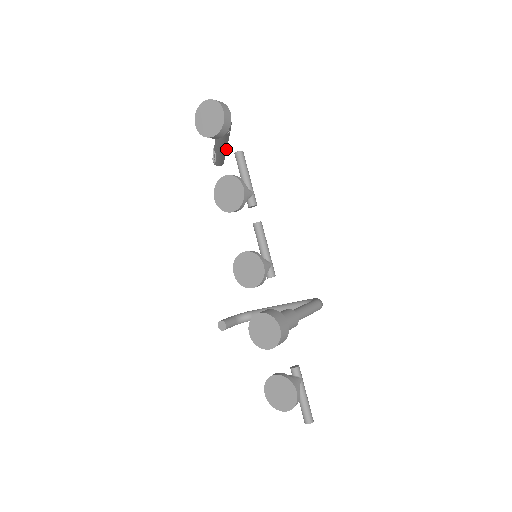
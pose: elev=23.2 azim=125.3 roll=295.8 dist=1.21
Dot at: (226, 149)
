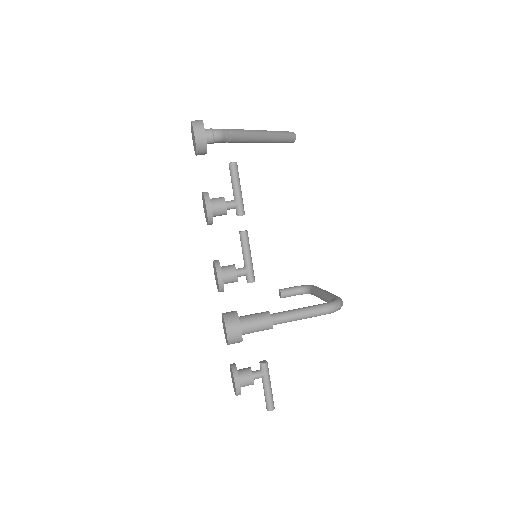
Dot at: (267, 139)
